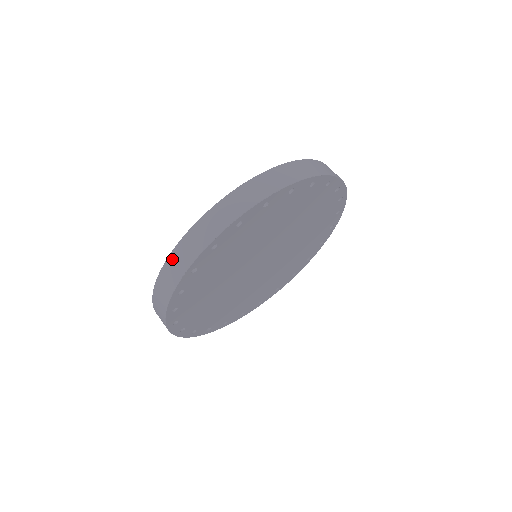
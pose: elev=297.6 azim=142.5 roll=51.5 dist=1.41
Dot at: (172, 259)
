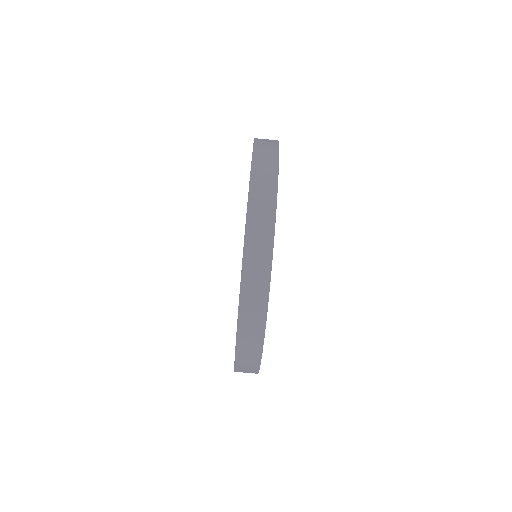
Dot at: (246, 291)
